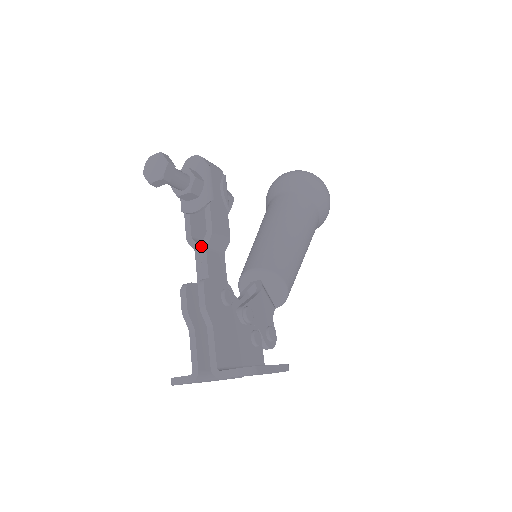
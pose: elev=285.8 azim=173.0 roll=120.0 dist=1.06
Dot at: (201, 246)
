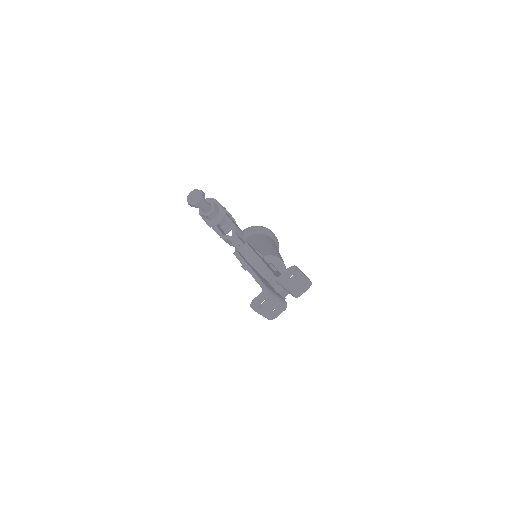
Dot at: (232, 235)
